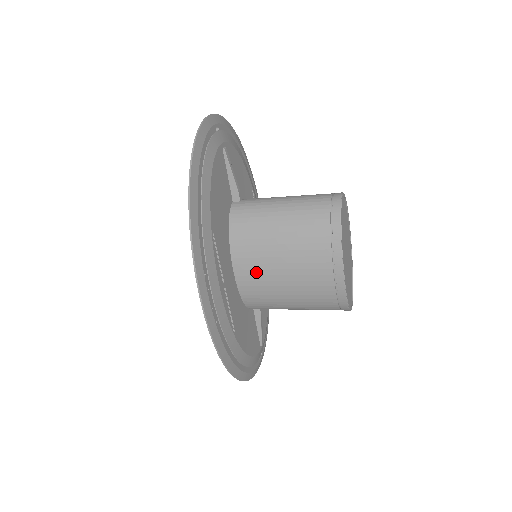
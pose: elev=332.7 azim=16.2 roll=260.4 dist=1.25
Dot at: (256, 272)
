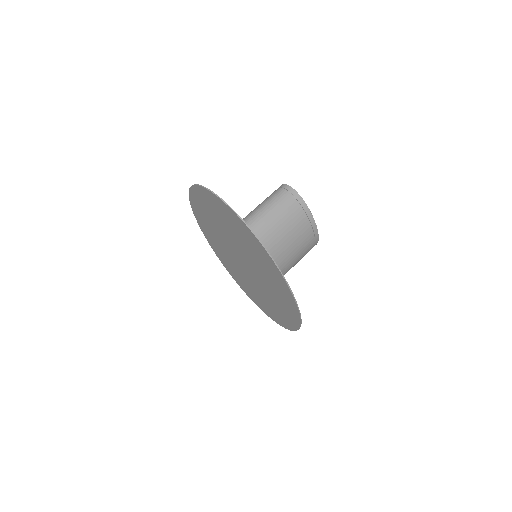
Dot at: (276, 260)
